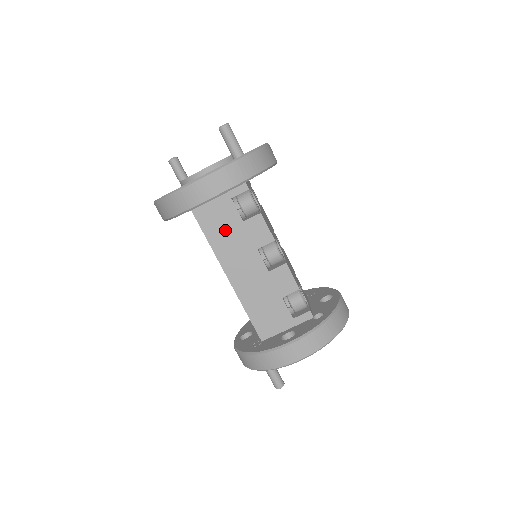
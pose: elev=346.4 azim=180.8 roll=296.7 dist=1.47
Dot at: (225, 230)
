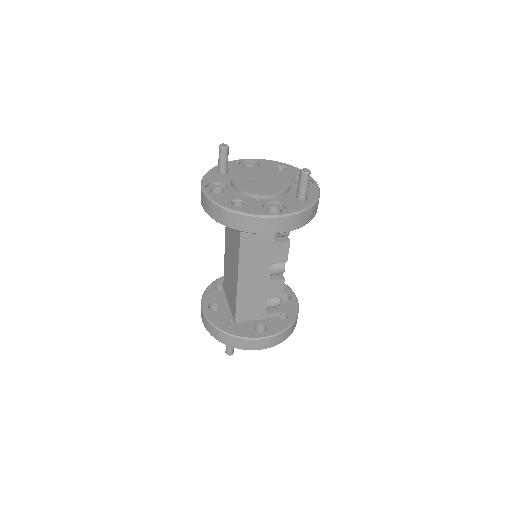
Dot at: (257, 244)
